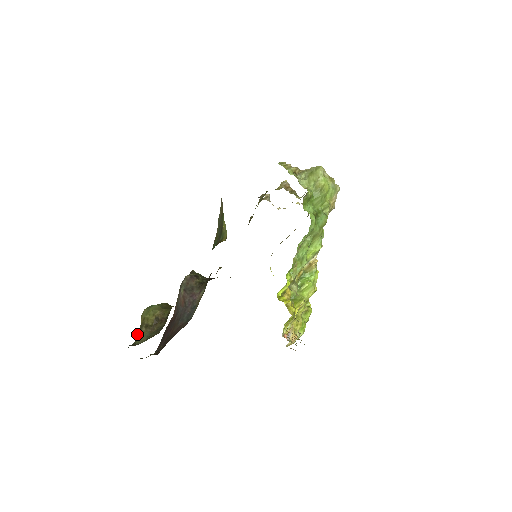
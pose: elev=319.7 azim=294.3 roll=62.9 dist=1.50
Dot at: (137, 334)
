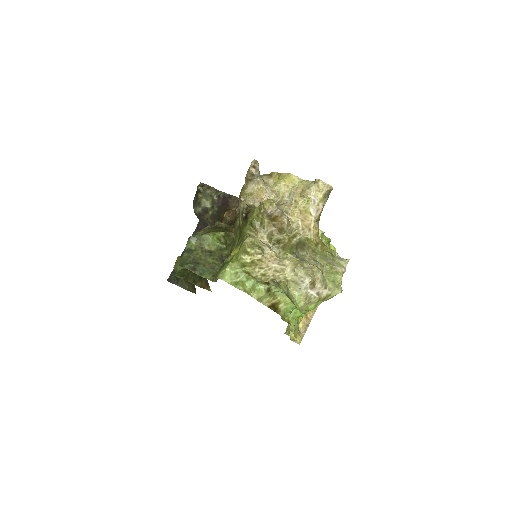
Dot at: occluded
